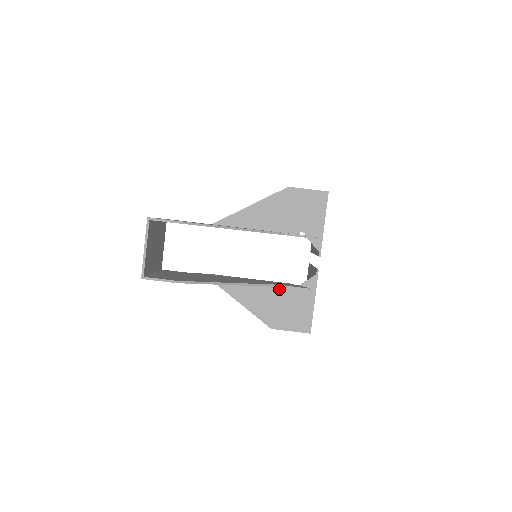
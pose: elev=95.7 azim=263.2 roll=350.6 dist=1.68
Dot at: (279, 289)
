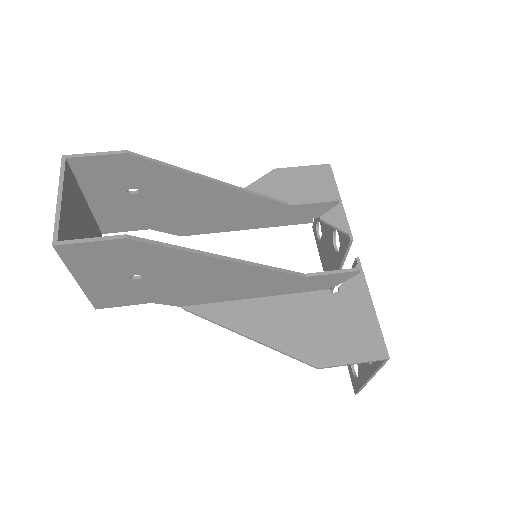
Dot at: (308, 299)
